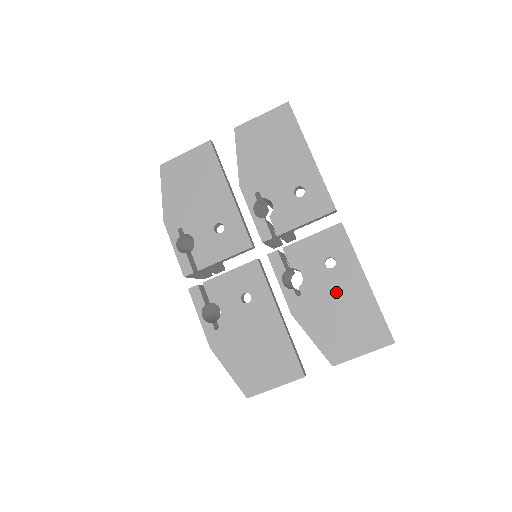
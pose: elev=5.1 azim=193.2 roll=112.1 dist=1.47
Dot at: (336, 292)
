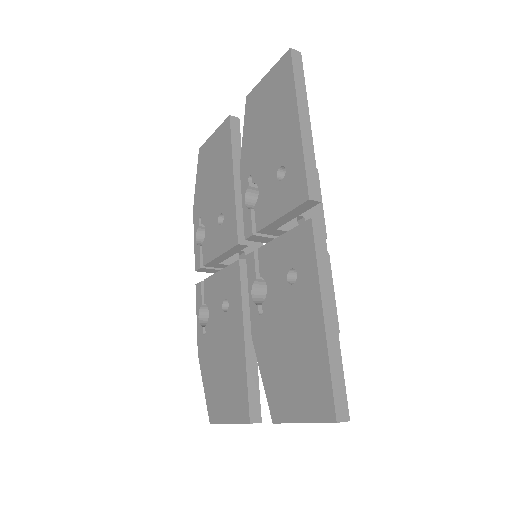
Dot at: (291, 320)
